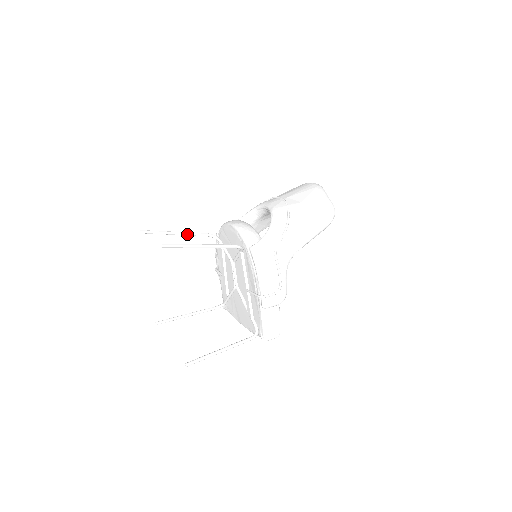
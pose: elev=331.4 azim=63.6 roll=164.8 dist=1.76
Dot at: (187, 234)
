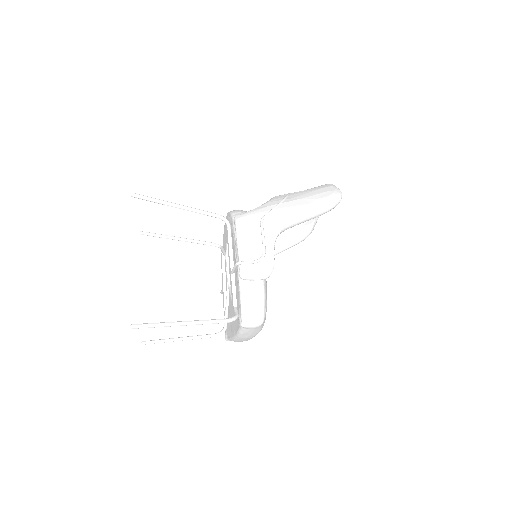
Dot at: (188, 240)
